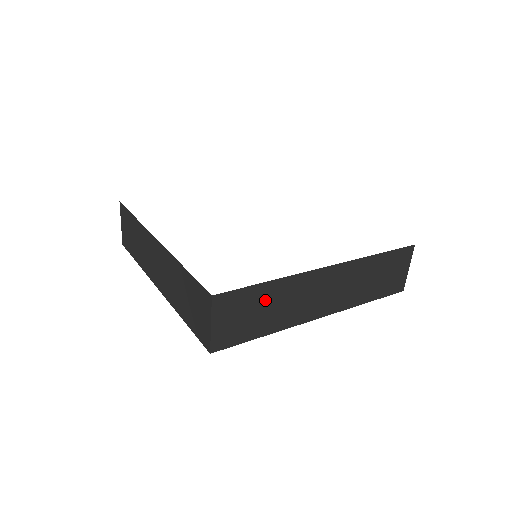
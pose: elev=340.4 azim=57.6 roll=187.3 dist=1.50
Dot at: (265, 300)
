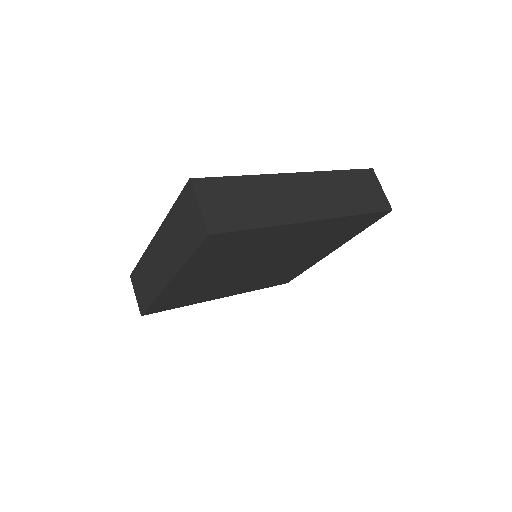
Dot at: (245, 192)
